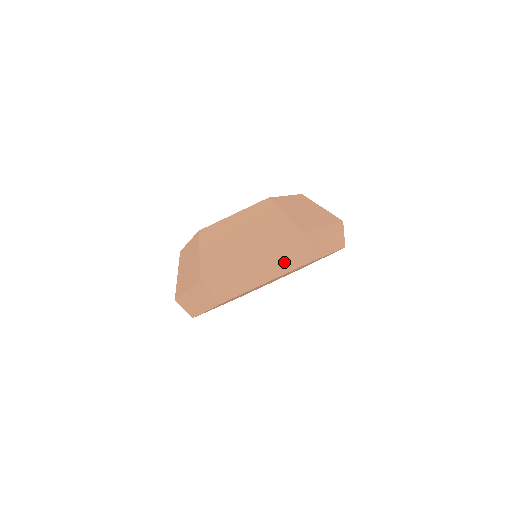
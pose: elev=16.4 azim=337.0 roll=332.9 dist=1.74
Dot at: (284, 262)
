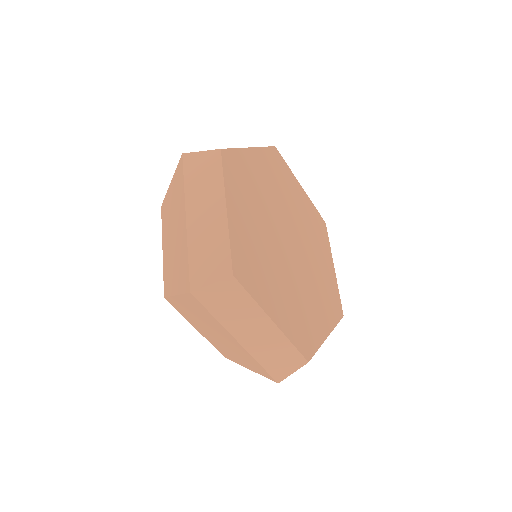
Dot at: (208, 180)
